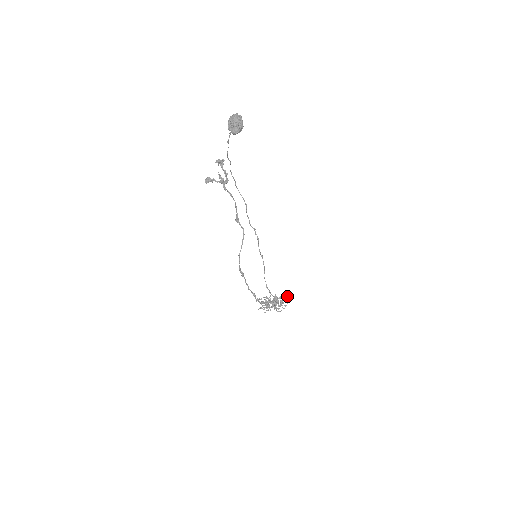
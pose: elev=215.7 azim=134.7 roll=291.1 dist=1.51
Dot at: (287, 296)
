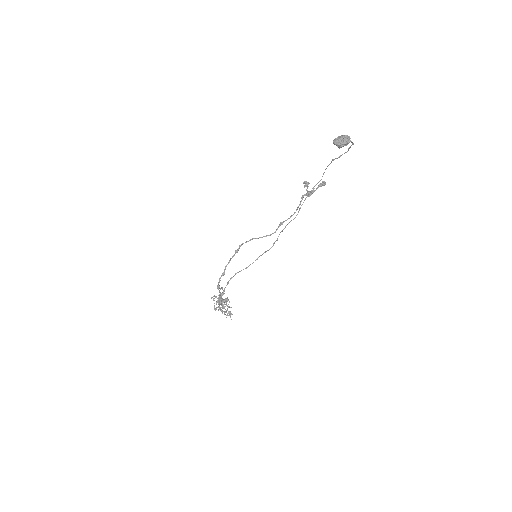
Dot at: occluded
